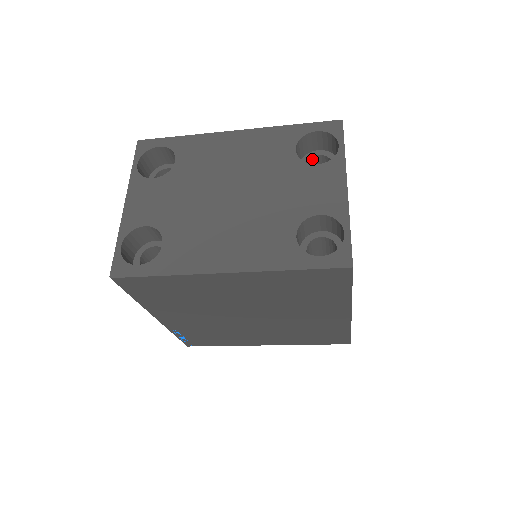
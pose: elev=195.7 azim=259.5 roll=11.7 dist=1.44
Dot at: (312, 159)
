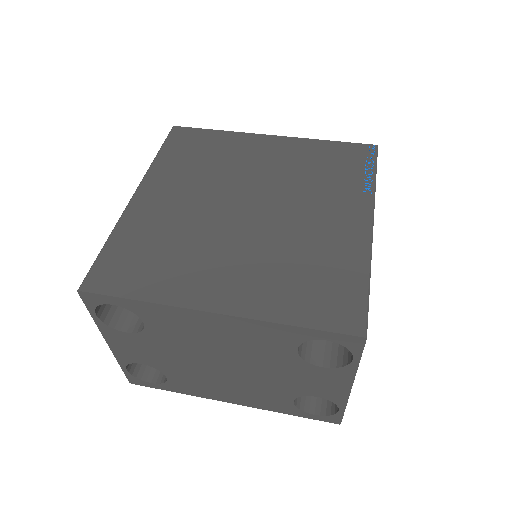
Dot at: occluded
